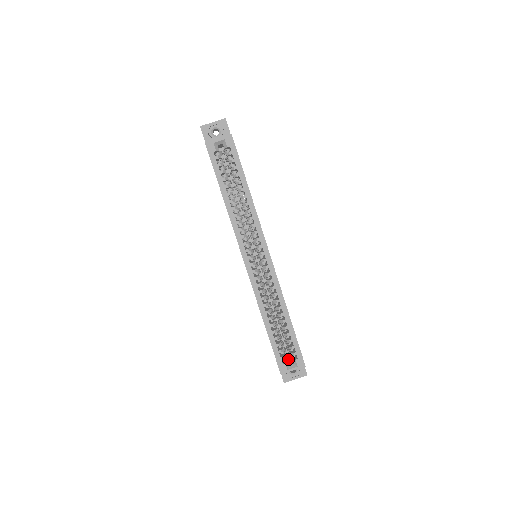
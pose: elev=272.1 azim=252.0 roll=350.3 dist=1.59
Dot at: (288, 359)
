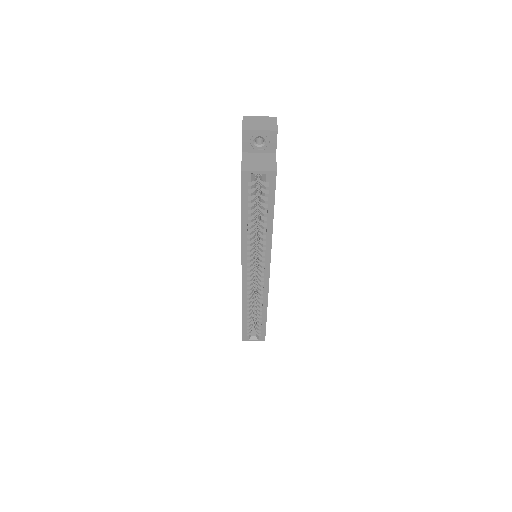
Dot at: occluded
